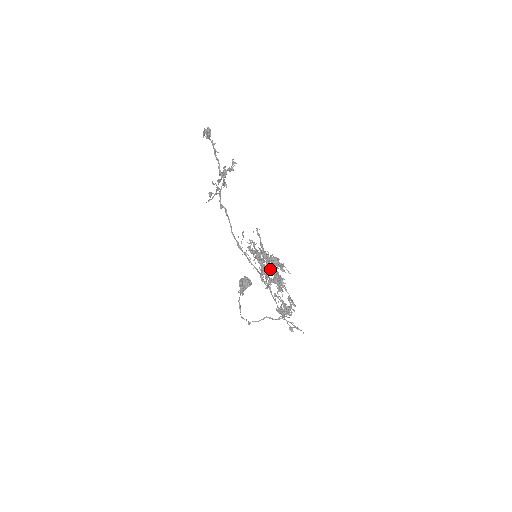
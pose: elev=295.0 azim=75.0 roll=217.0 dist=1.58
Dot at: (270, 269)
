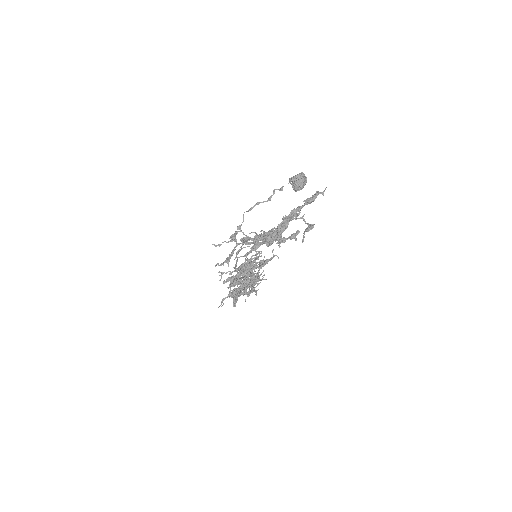
Dot at: (243, 282)
